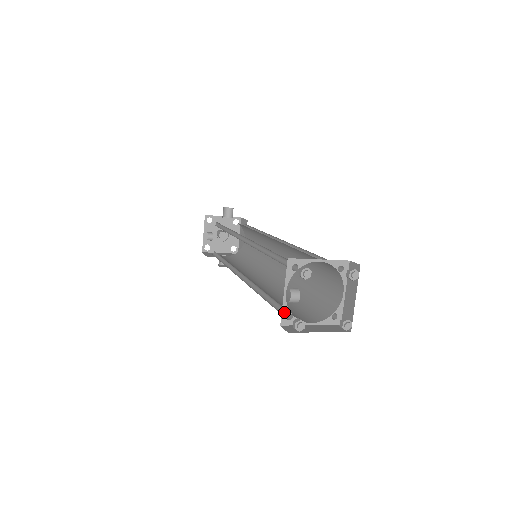
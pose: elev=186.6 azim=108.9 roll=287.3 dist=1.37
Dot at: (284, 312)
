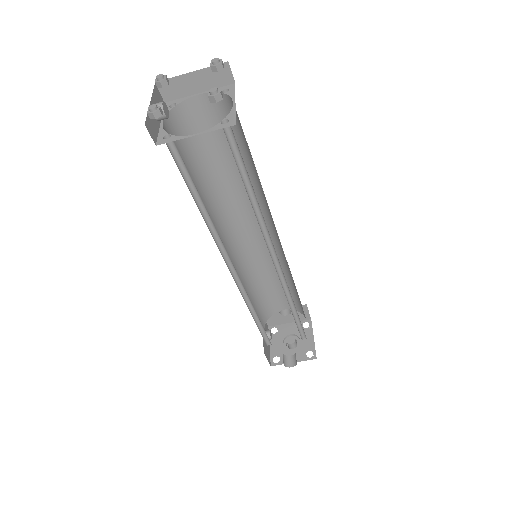
Dot at: (161, 136)
